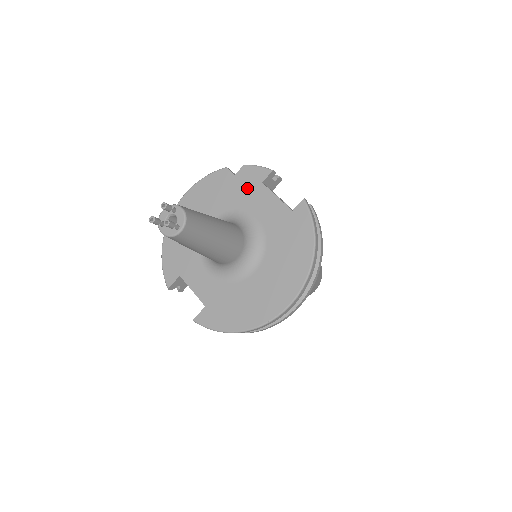
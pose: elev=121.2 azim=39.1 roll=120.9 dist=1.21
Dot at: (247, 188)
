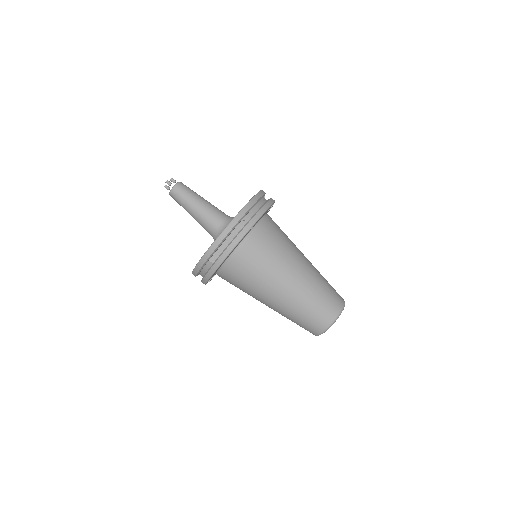
Dot at: occluded
